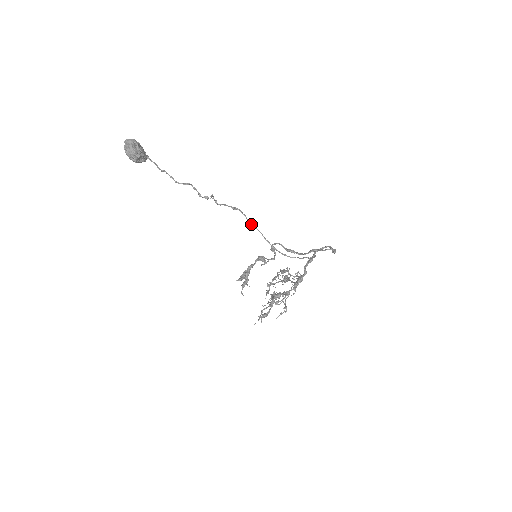
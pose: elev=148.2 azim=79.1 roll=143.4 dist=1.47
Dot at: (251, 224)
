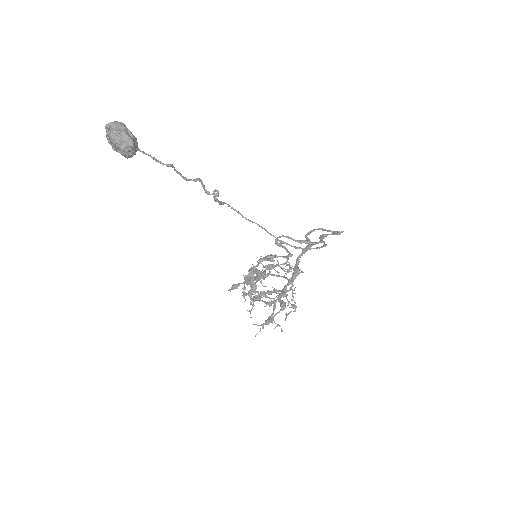
Dot at: (247, 219)
